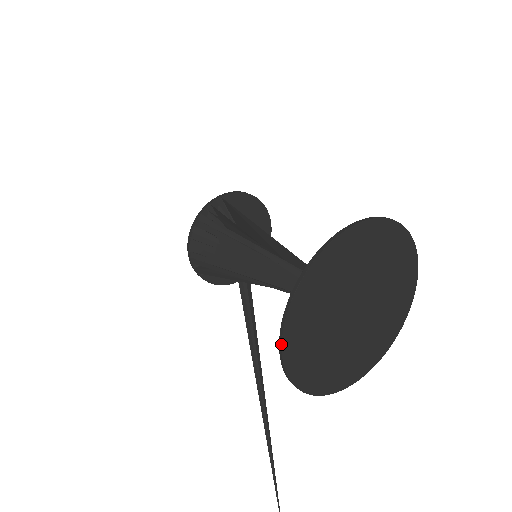
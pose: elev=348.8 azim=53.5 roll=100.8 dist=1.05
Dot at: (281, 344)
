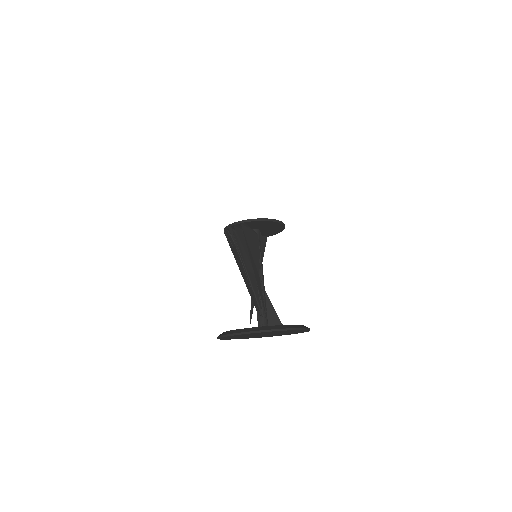
Dot at: occluded
